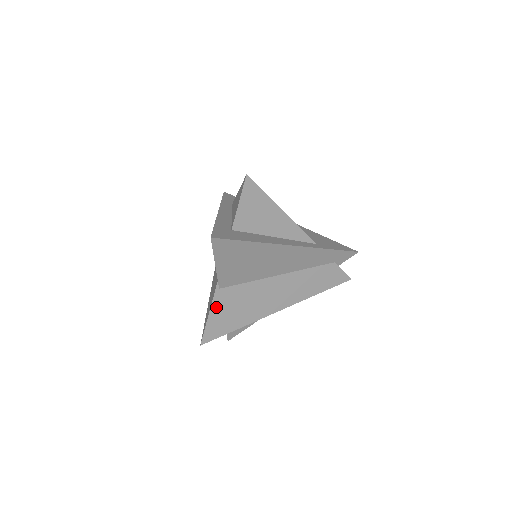
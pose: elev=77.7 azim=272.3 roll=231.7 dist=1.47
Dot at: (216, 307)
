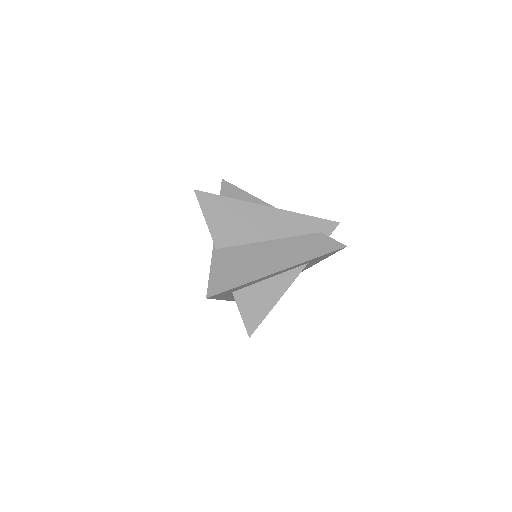
Dot at: (216, 264)
